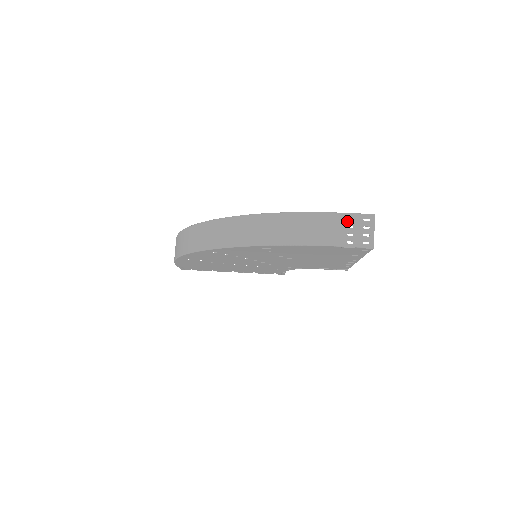
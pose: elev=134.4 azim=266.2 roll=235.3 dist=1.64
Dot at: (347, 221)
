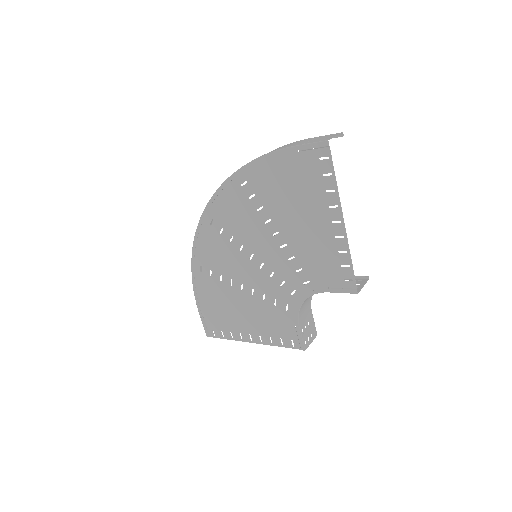
Dot at: (314, 138)
